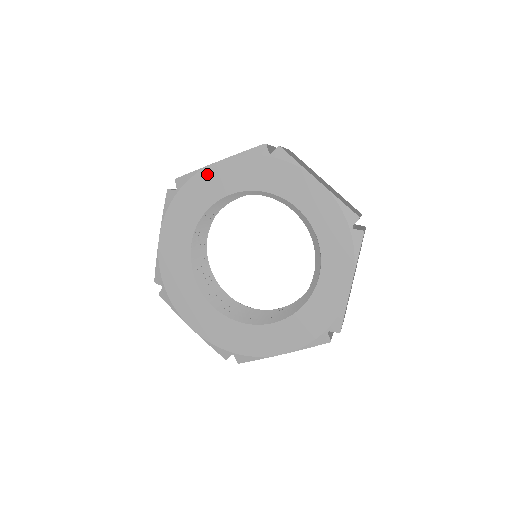
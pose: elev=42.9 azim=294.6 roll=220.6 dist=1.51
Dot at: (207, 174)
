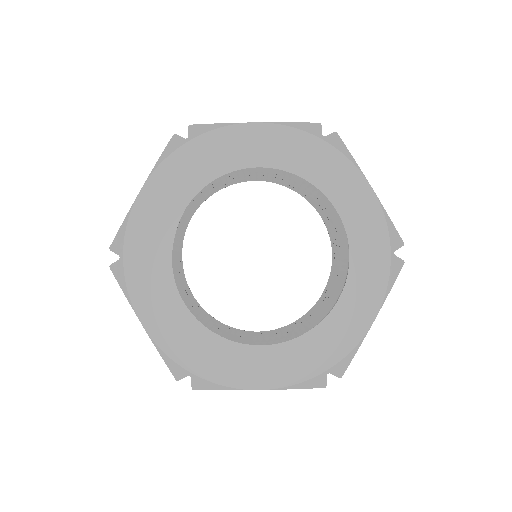
Dot at: (236, 133)
